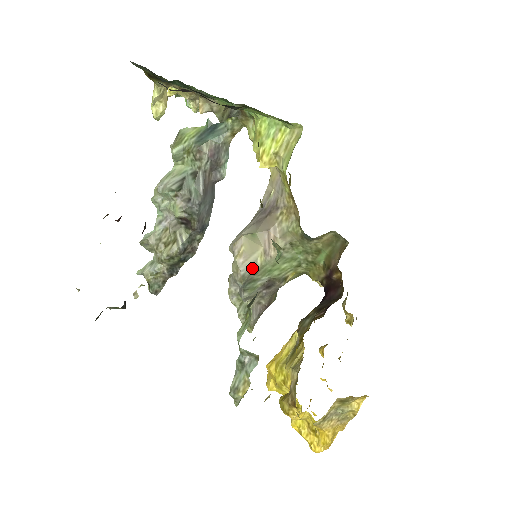
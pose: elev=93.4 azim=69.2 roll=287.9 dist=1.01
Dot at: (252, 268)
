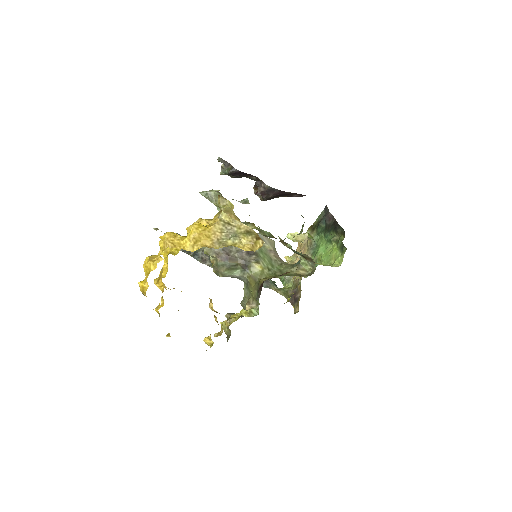
Dot at: (263, 240)
